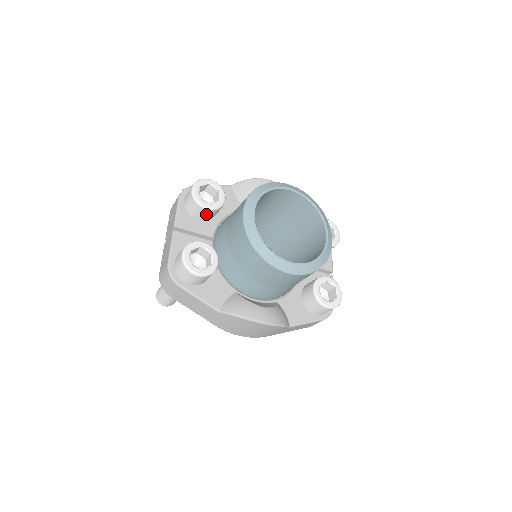
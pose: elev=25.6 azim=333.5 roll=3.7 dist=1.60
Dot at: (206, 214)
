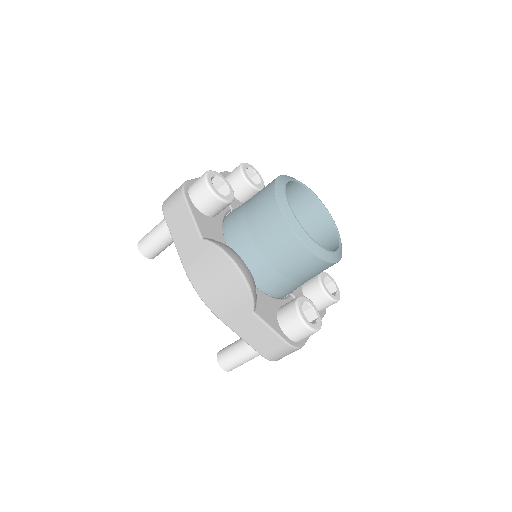
Dot at: (240, 186)
